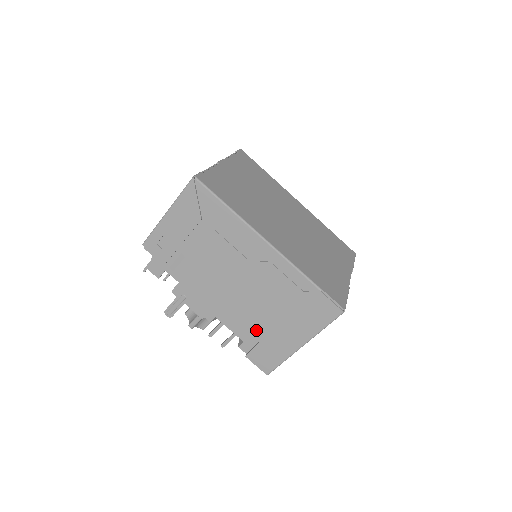
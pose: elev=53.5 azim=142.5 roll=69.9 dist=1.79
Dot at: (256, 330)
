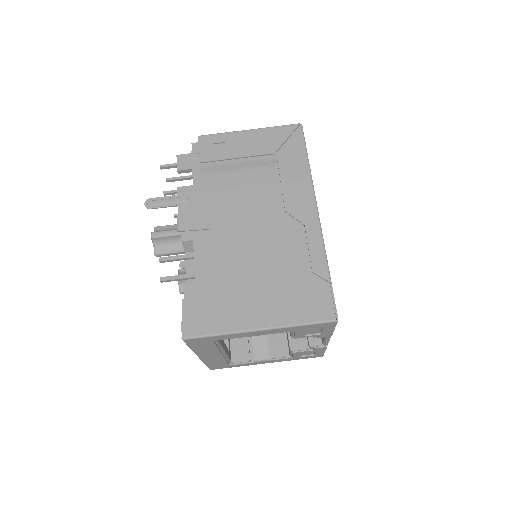
Dot at: (224, 279)
